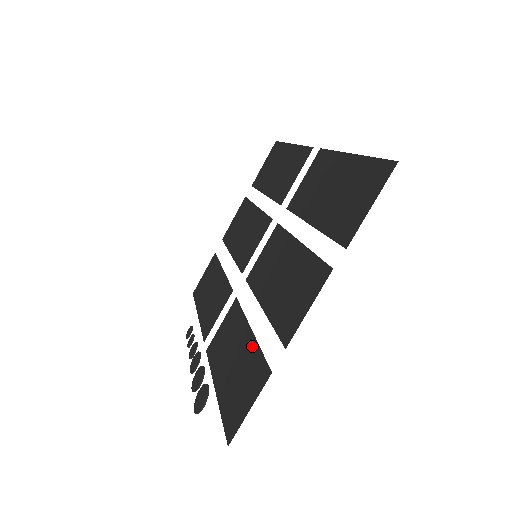
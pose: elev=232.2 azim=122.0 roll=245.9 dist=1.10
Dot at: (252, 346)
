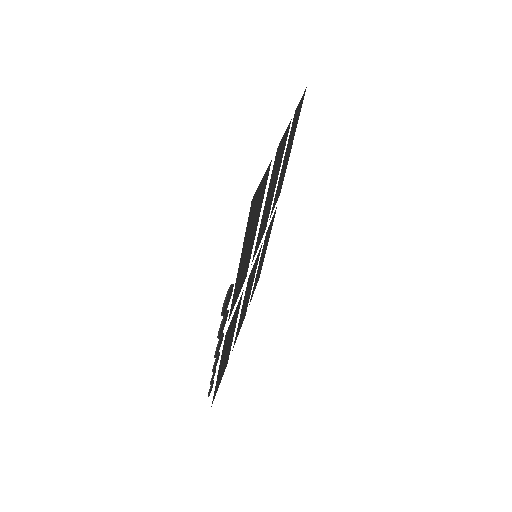
Dot at: (259, 210)
